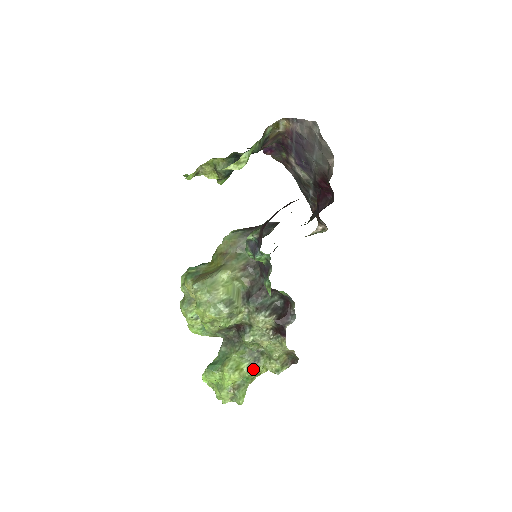
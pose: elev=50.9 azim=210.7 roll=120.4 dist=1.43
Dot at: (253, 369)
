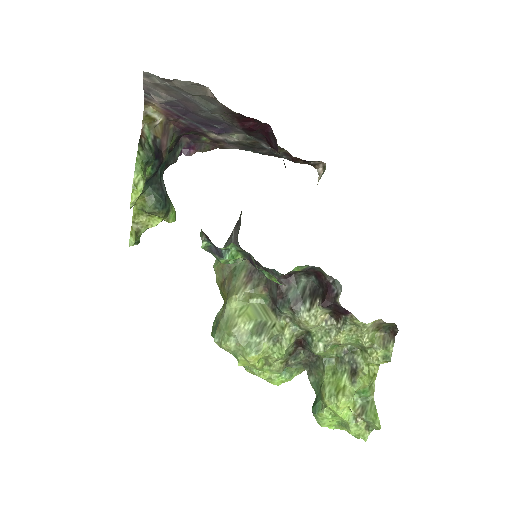
Dot at: (357, 377)
